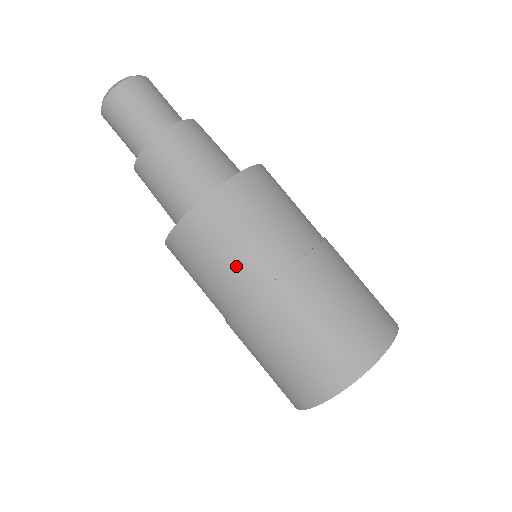
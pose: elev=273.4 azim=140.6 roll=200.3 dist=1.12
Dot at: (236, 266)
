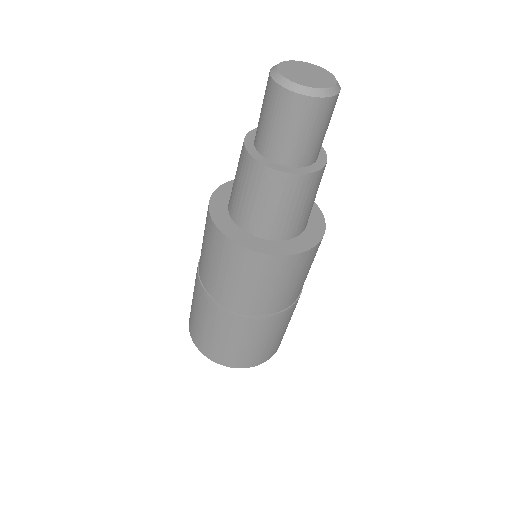
Dot at: (241, 293)
